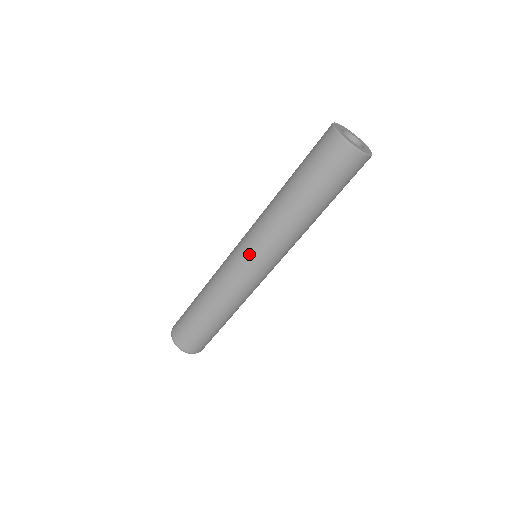
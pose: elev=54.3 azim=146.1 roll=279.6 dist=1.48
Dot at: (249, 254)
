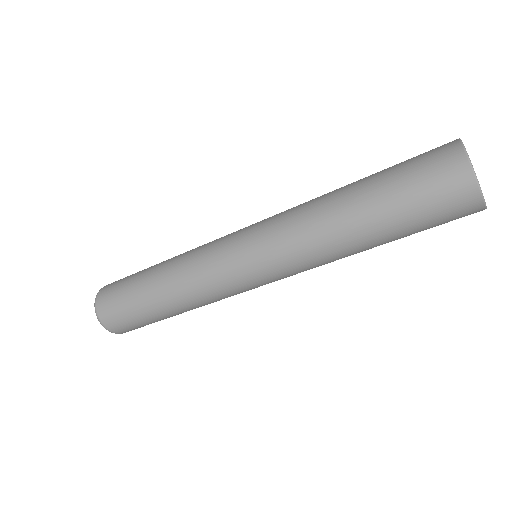
Dot at: (253, 255)
